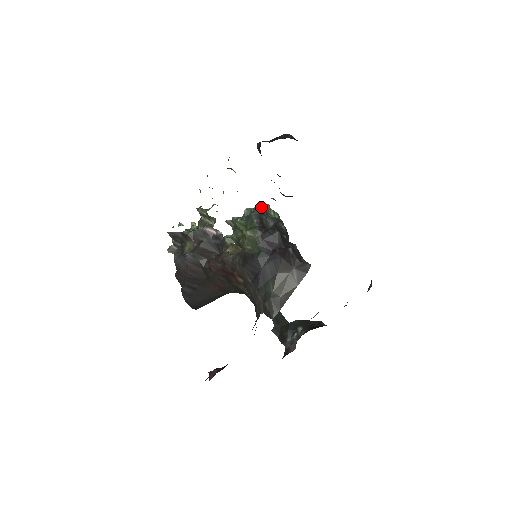
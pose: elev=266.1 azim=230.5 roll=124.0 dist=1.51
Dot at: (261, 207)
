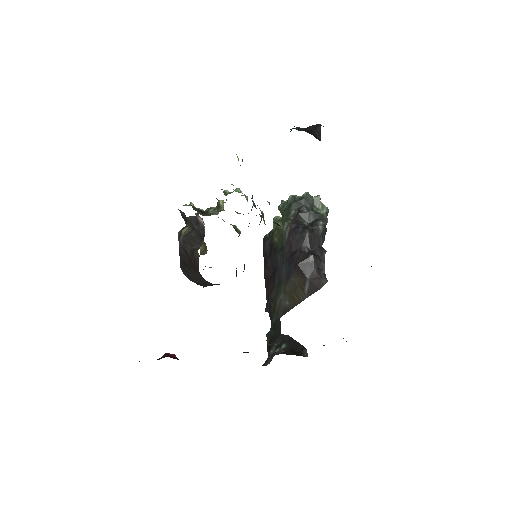
Dot at: (307, 197)
